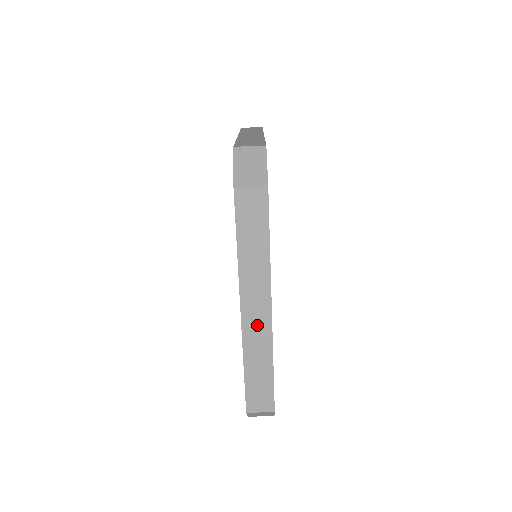
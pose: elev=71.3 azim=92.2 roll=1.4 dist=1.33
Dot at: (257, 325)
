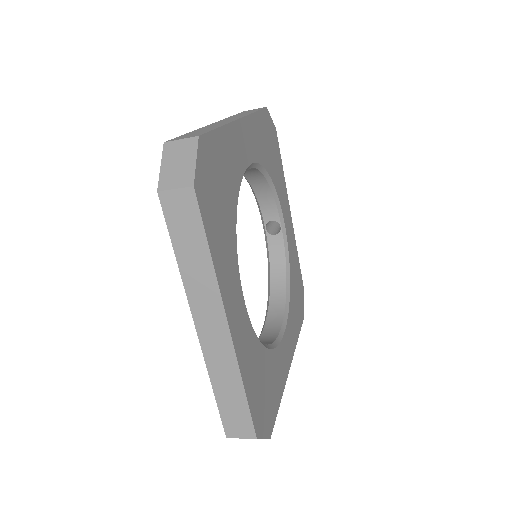
Dot at: (217, 344)
